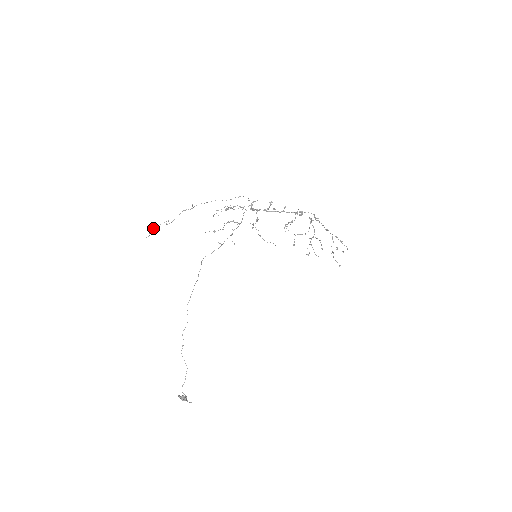
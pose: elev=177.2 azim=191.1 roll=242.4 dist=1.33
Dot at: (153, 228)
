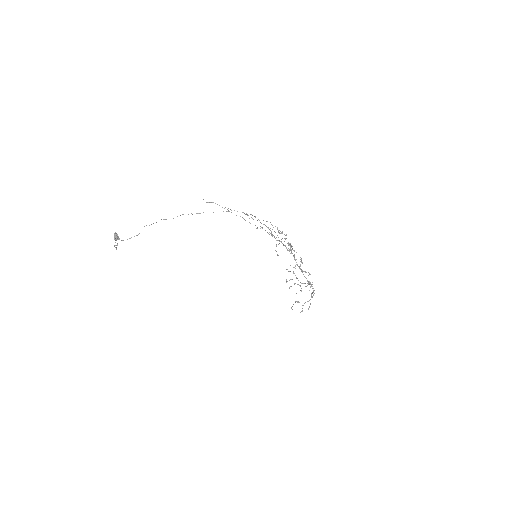
Dot at: occluded
